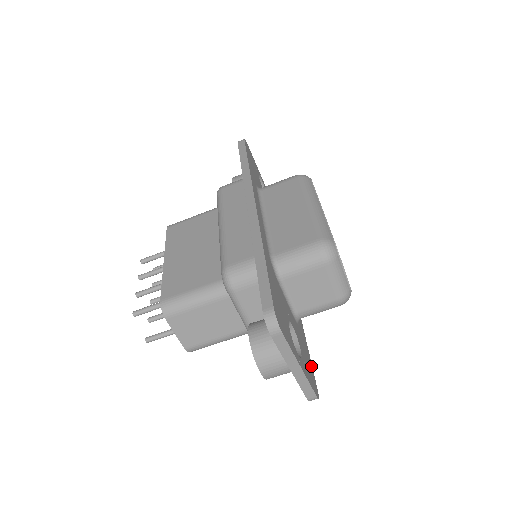
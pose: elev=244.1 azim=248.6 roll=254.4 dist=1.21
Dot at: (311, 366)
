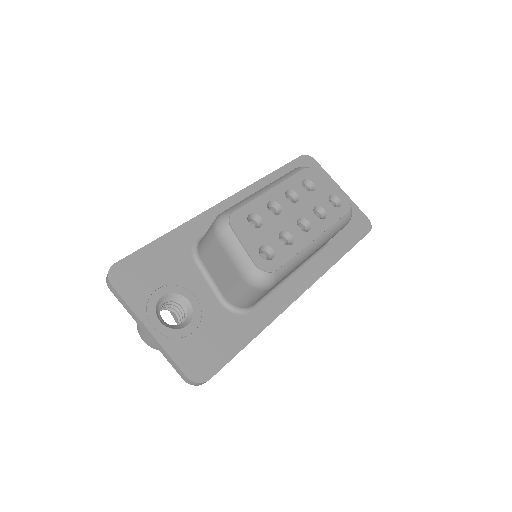
Dot at: (225, 356)
